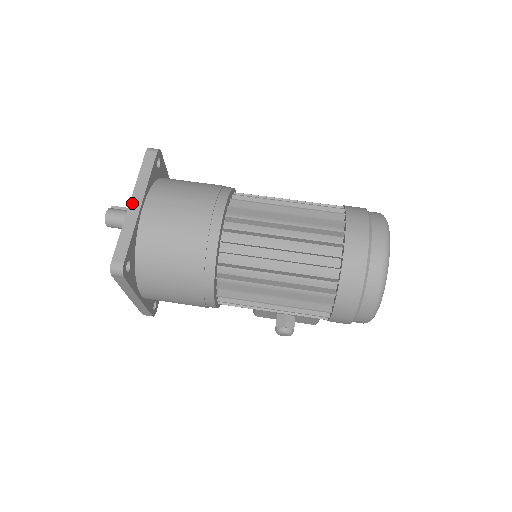
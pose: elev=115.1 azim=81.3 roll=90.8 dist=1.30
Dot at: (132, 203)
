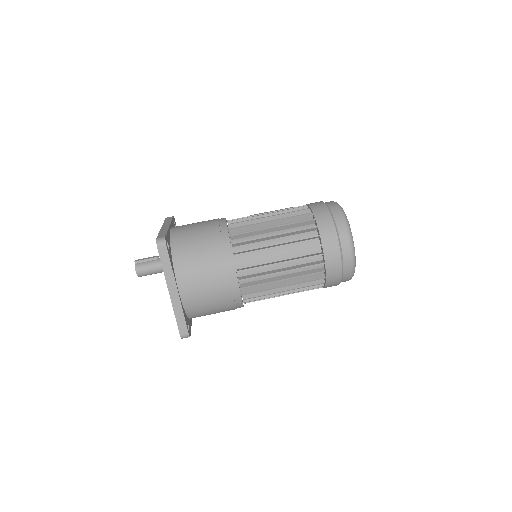
Dot at: (171, 292)
